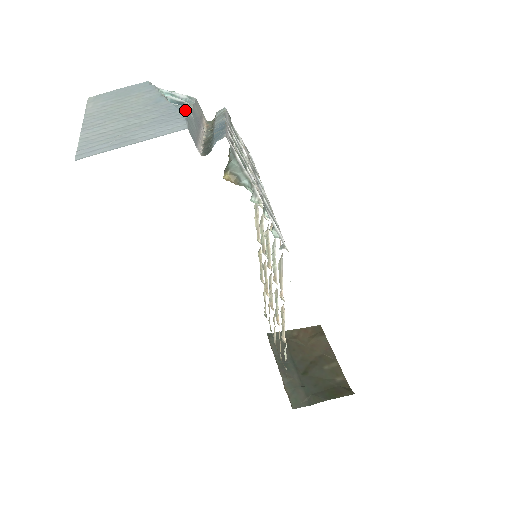
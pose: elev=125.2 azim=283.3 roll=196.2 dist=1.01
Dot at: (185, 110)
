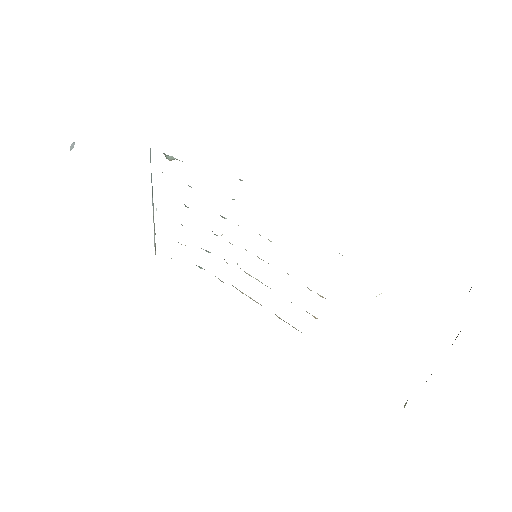
Dot at: occluded
